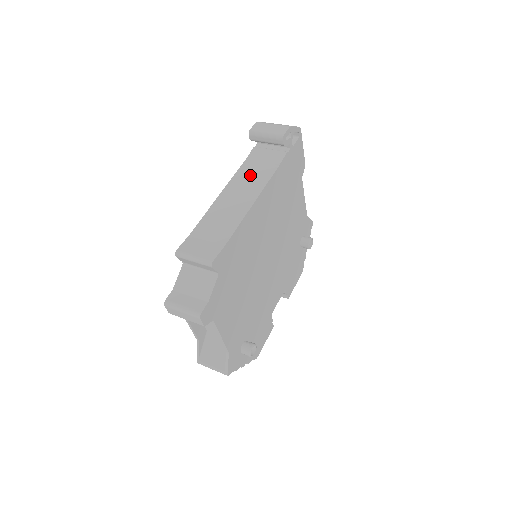
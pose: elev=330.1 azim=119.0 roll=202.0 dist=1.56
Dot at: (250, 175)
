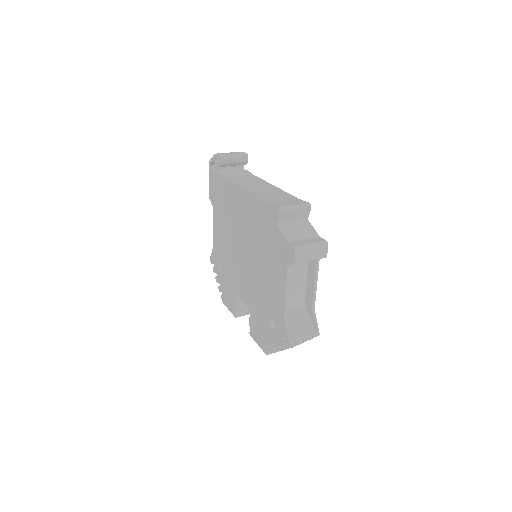
Dot at: (245, 180)
